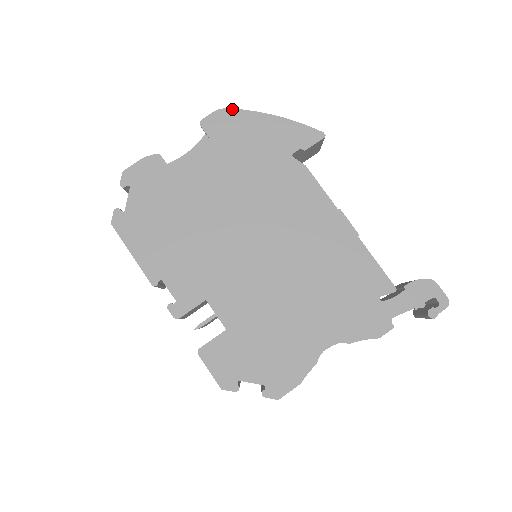
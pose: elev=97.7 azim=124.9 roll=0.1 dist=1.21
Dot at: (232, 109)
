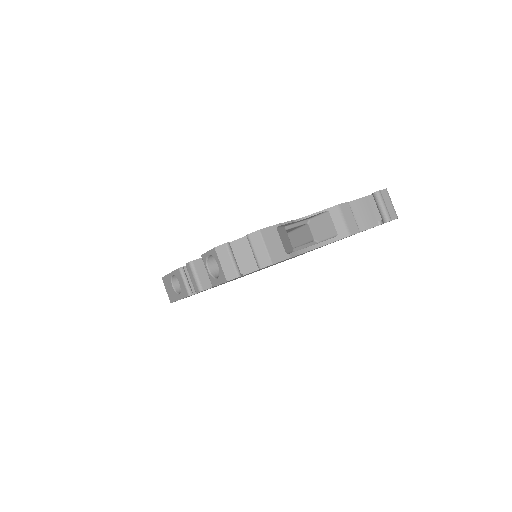
Dot at: occluded
